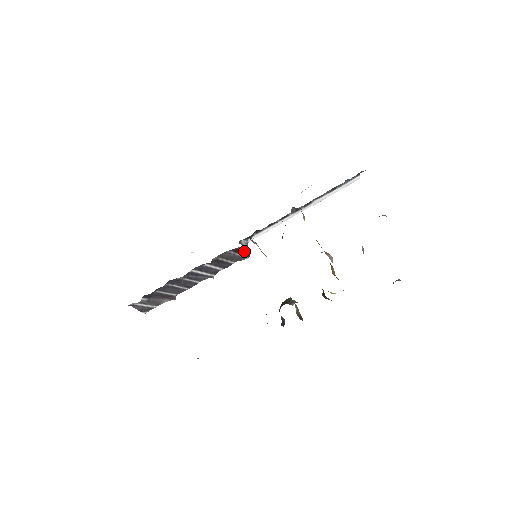
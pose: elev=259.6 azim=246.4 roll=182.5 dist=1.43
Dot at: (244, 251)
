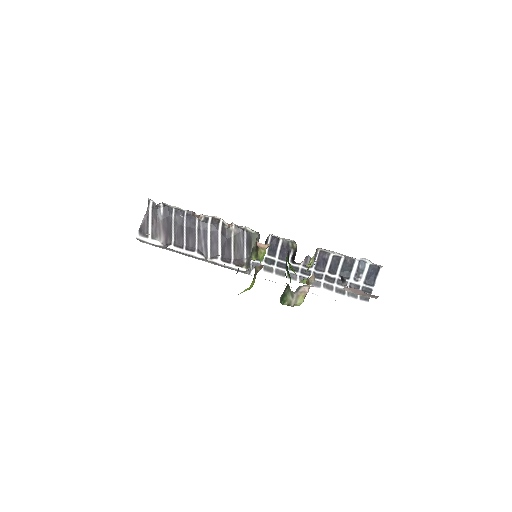
Dot at: (252, 249)
